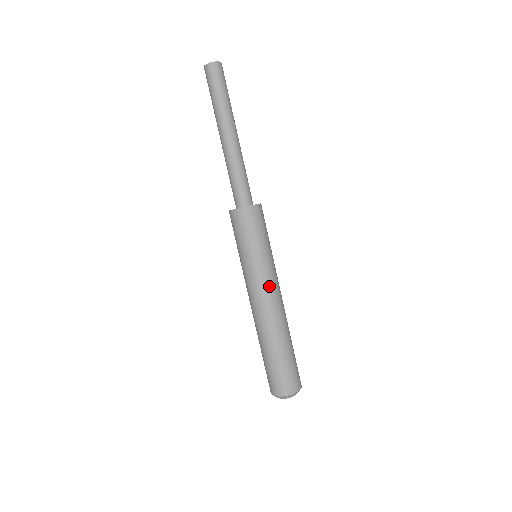
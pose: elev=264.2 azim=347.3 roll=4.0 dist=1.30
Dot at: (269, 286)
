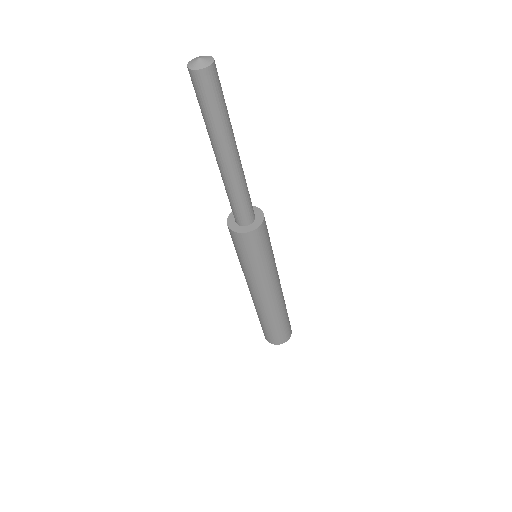
Dot at: (270, 286)
